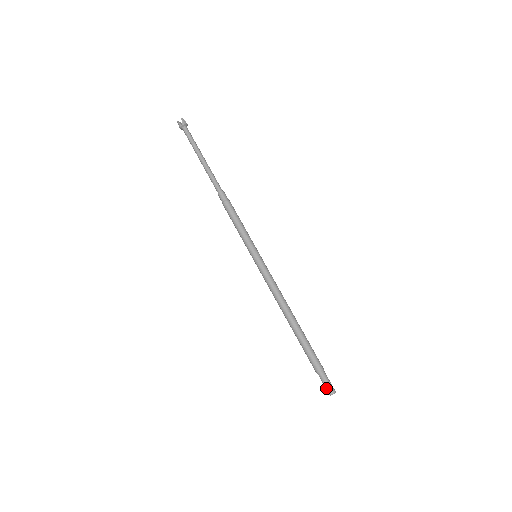
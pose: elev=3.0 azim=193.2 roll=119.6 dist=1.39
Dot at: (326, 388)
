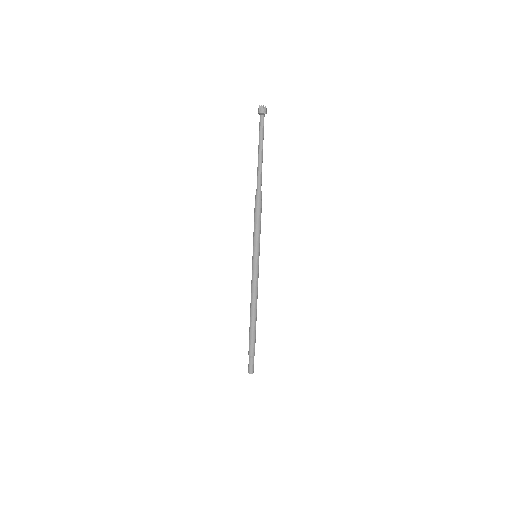
Dot at: (248, 367)
